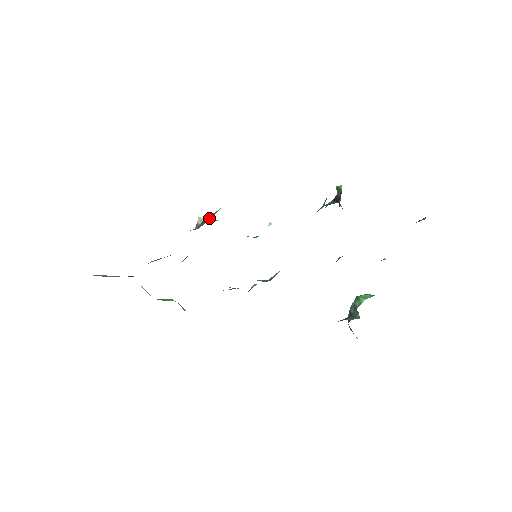
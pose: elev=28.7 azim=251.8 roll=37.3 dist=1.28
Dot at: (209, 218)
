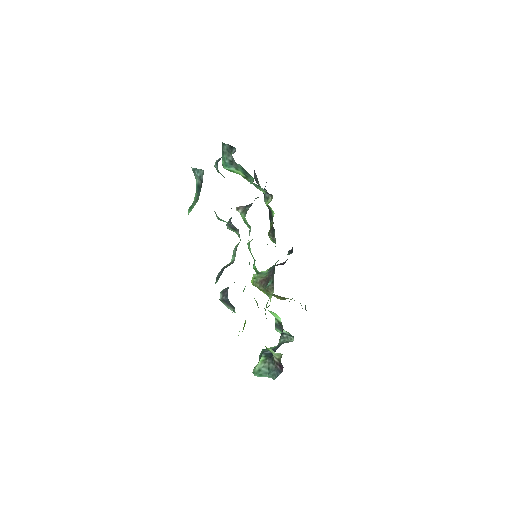
Dot at: occluded
